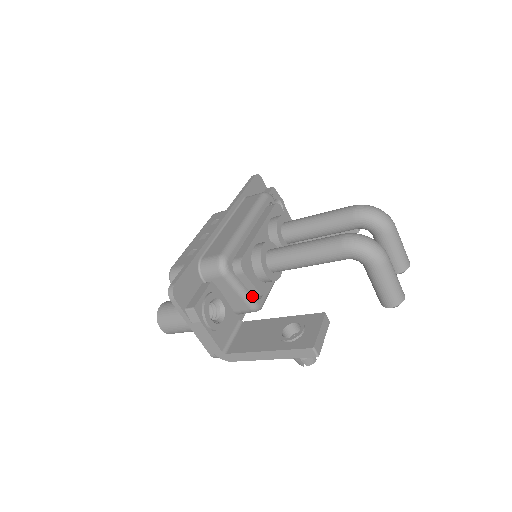
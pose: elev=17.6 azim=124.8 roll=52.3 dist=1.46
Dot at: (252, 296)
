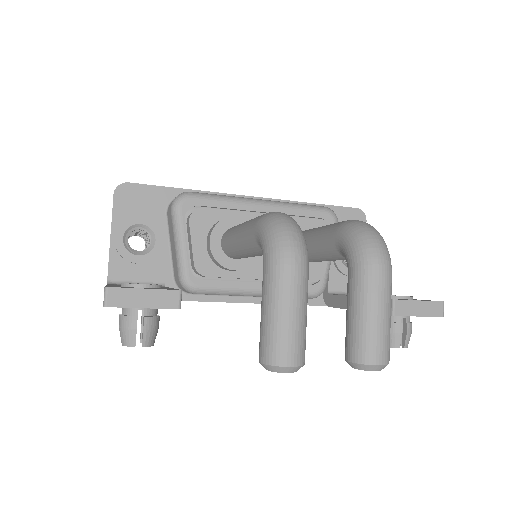
Dot at: (188, 262)
